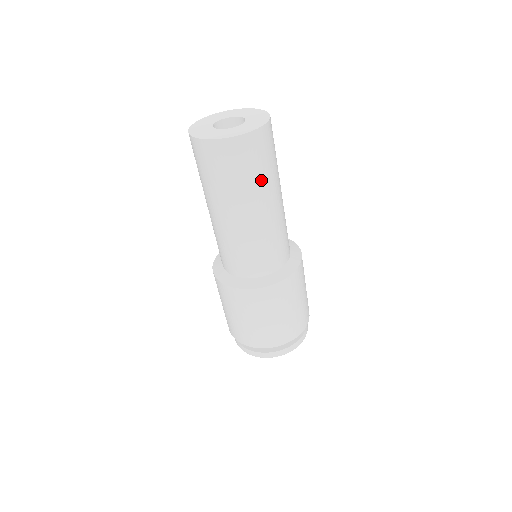
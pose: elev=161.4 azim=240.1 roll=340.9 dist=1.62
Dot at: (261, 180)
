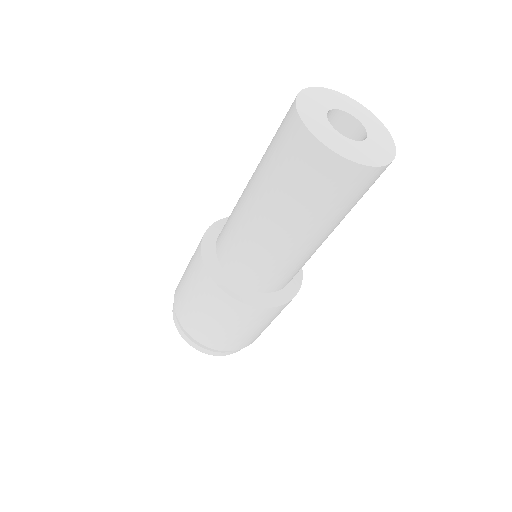
Dot at: occluded
